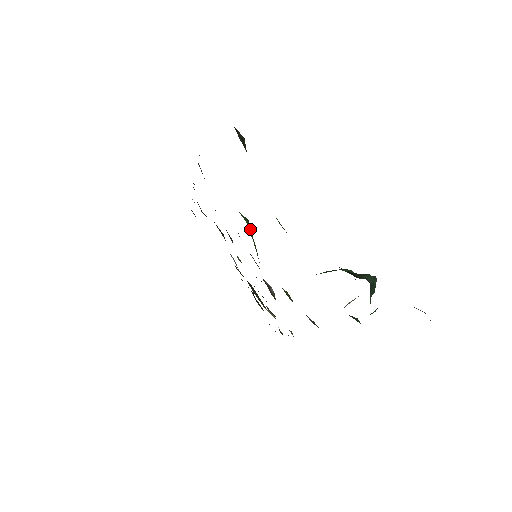
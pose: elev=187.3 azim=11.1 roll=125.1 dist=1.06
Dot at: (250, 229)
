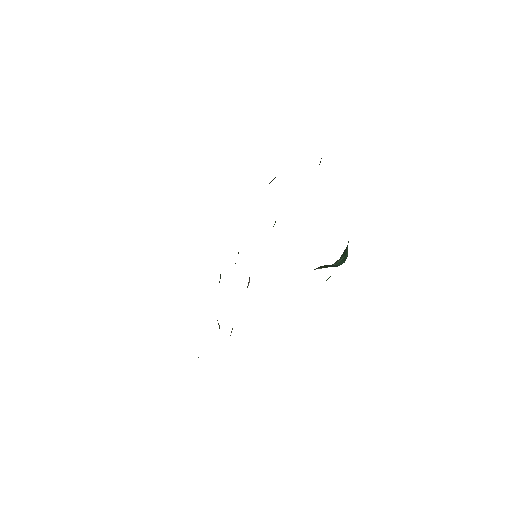
Dot at: occluded
